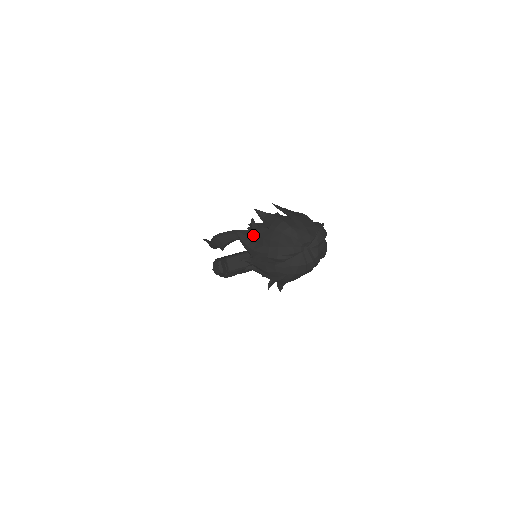
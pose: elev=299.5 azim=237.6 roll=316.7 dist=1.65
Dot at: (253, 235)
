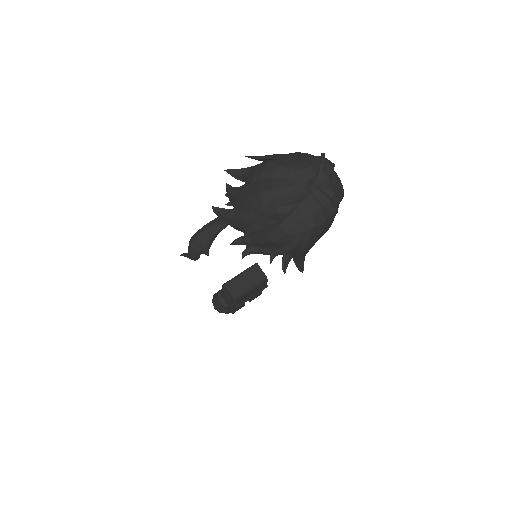
Dot at: (235, 202)
